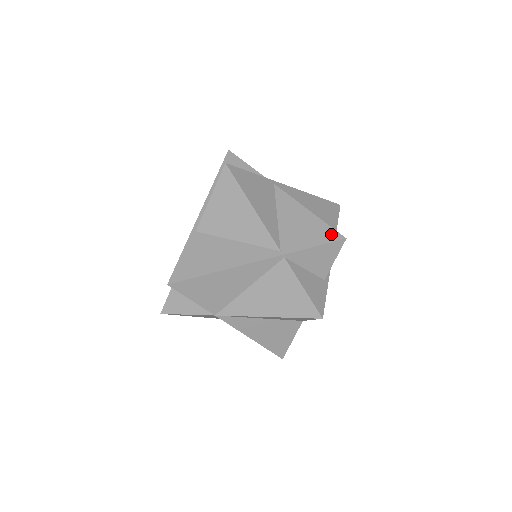
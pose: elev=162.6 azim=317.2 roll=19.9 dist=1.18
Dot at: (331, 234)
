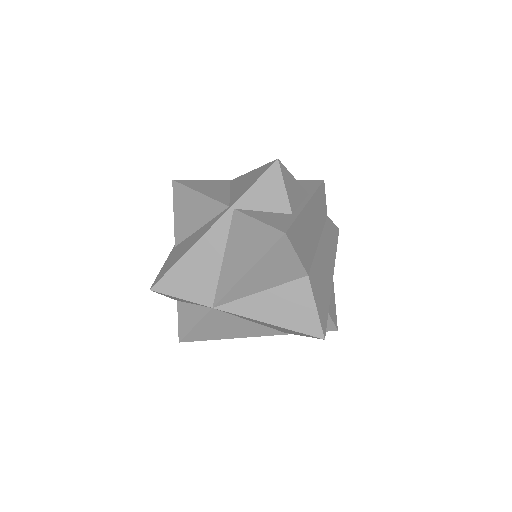
Dot at: (266, 167)
